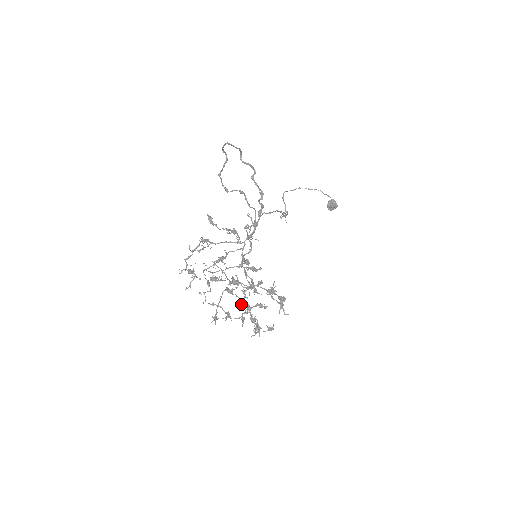
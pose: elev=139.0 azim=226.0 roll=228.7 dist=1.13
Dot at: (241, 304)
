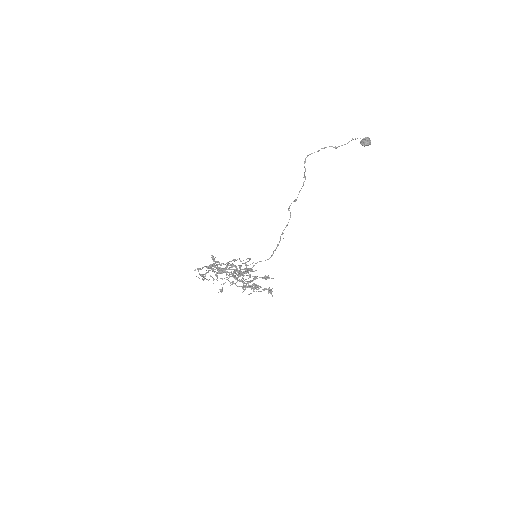
Dot at: occluded
